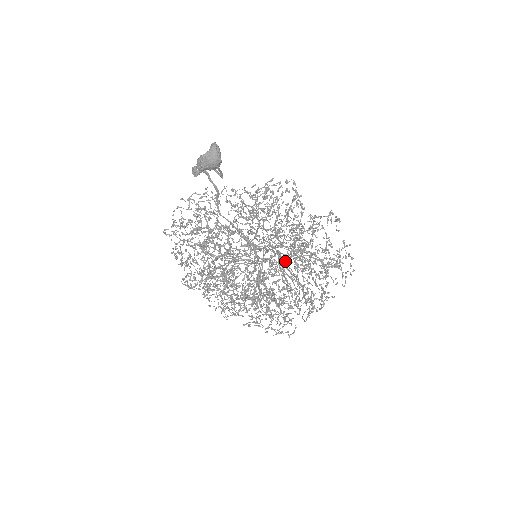
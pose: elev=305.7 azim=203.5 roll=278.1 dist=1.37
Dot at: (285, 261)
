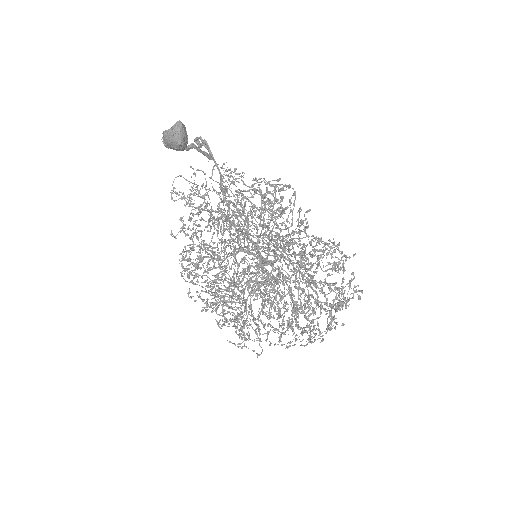
Dot at: (239, 280)
